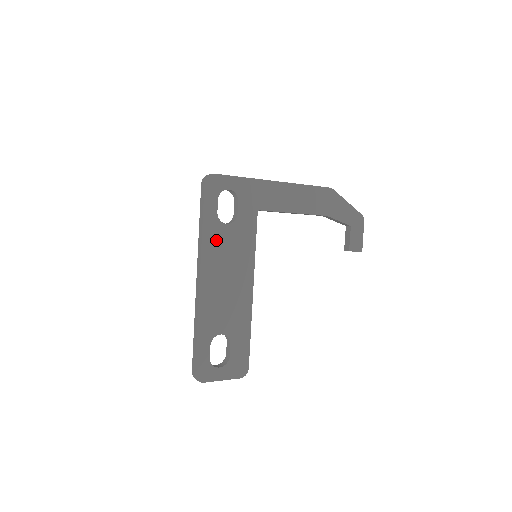
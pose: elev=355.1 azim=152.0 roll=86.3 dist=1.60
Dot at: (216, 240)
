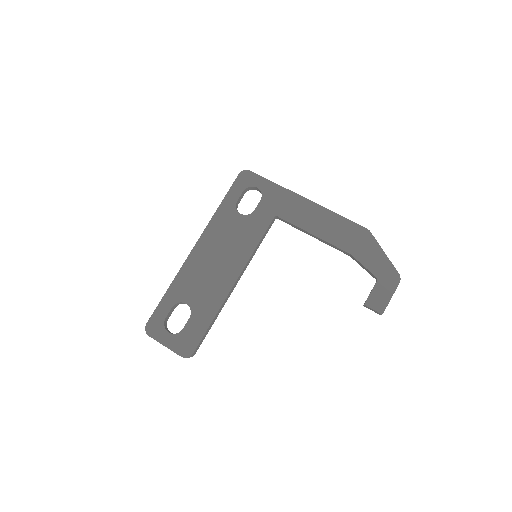
Dot at: (224, 222)
